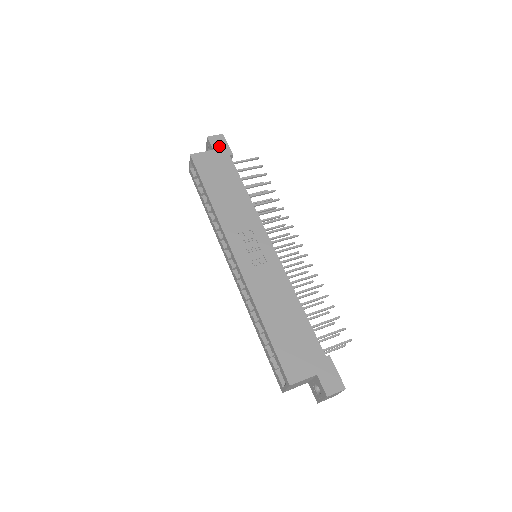
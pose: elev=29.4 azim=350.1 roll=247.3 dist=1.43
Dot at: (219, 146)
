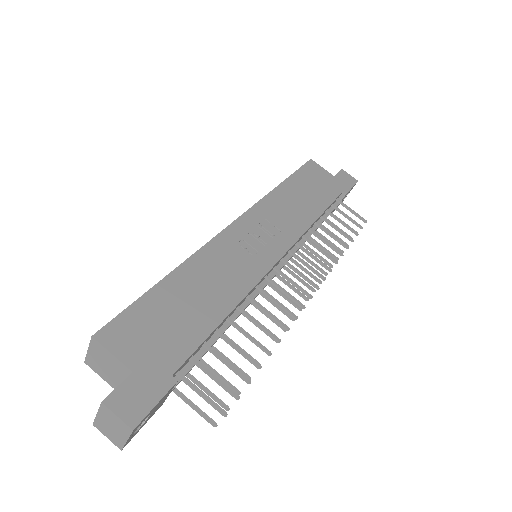
Dot at: (343, 180)
